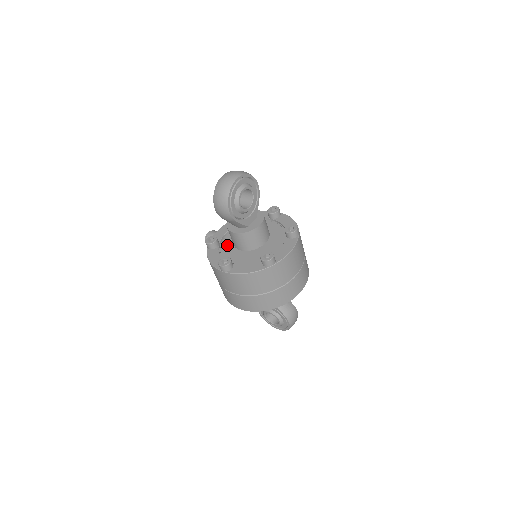
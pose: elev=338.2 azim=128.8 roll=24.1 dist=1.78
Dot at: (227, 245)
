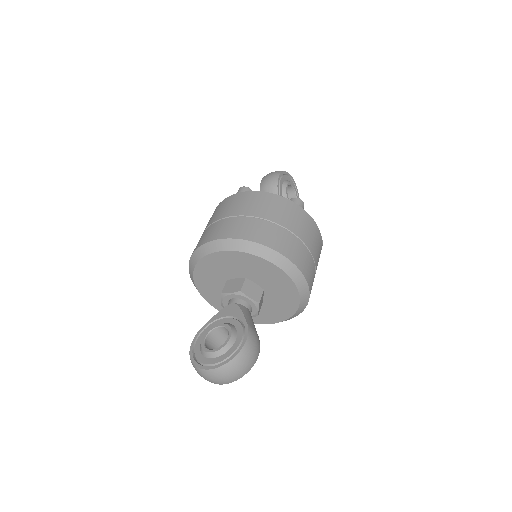
Dot at: occluded
